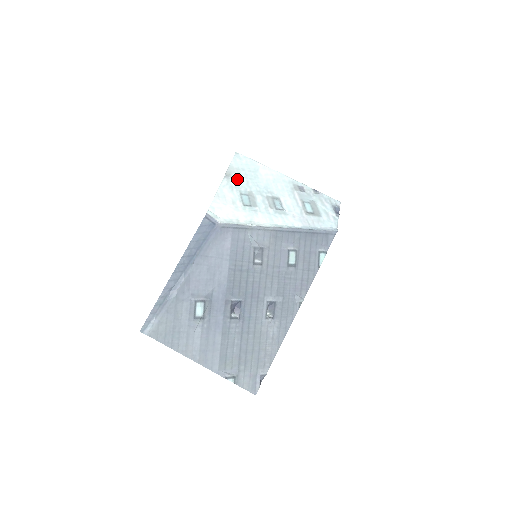
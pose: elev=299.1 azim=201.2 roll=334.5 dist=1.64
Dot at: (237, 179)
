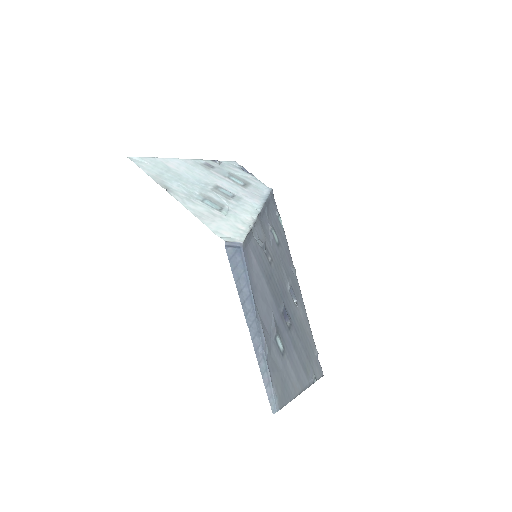
Dot at: (176, 187)
